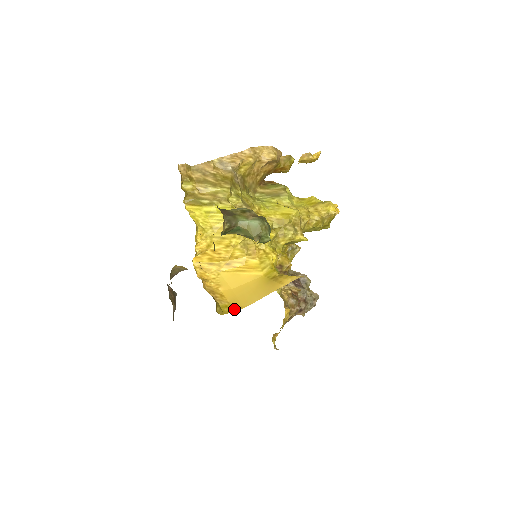
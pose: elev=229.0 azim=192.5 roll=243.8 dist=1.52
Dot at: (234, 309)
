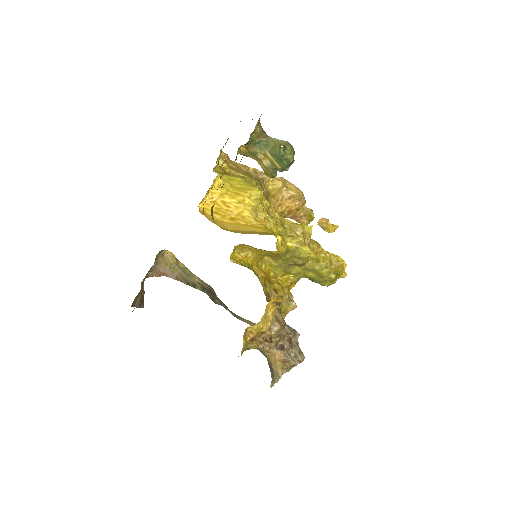
Dot at: occluded
